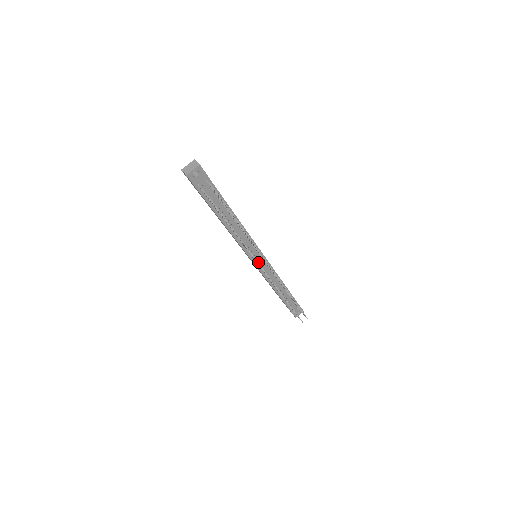
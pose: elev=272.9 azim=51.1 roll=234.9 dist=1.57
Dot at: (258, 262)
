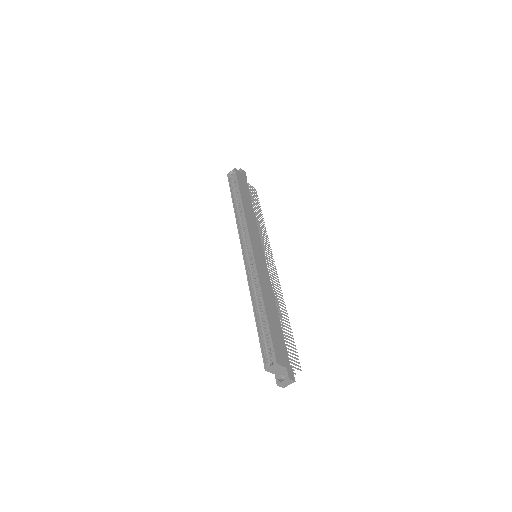
Dot at: occluded
